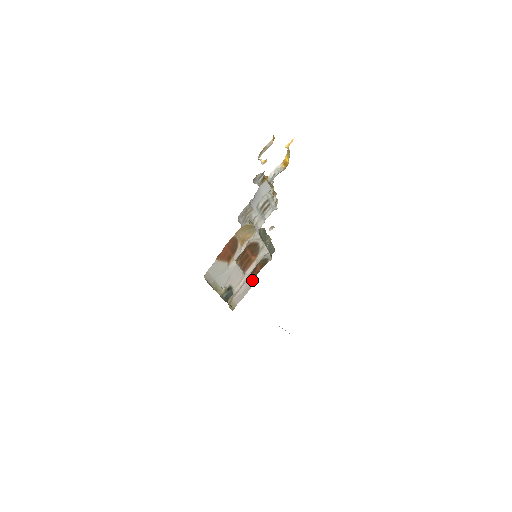
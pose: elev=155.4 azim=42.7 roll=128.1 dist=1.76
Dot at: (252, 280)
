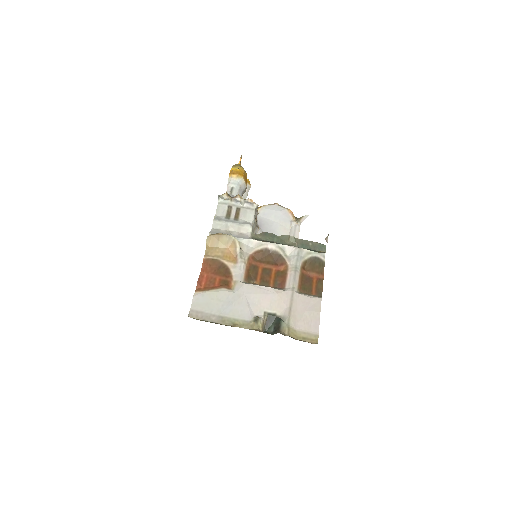
Dot at: (320, 294)
